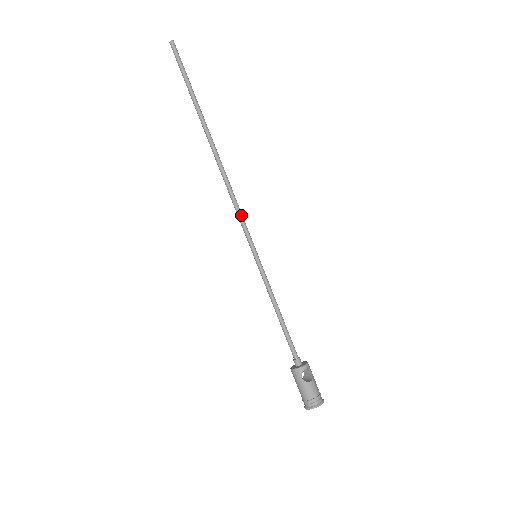
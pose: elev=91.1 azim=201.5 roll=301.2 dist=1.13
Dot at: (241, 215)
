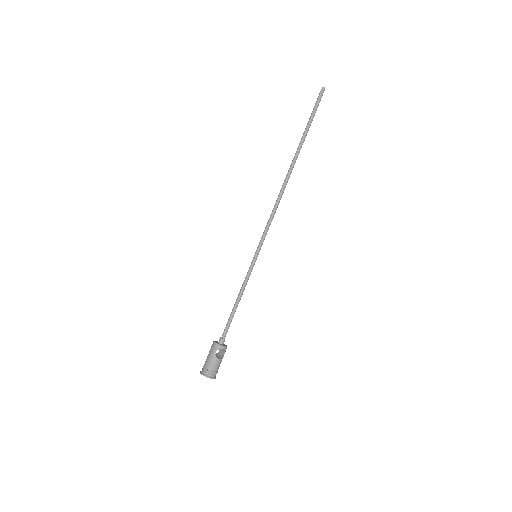
Dot at: (270, 224)
